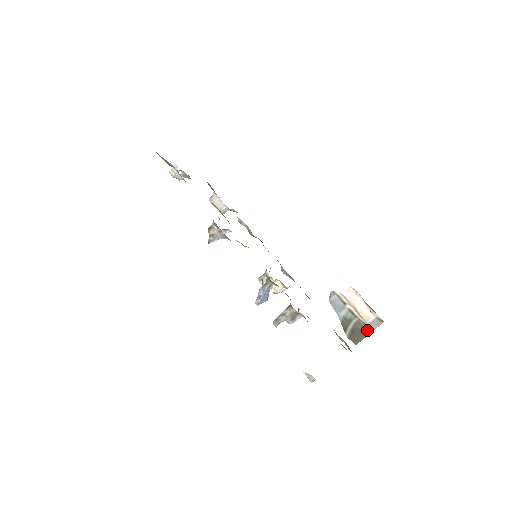
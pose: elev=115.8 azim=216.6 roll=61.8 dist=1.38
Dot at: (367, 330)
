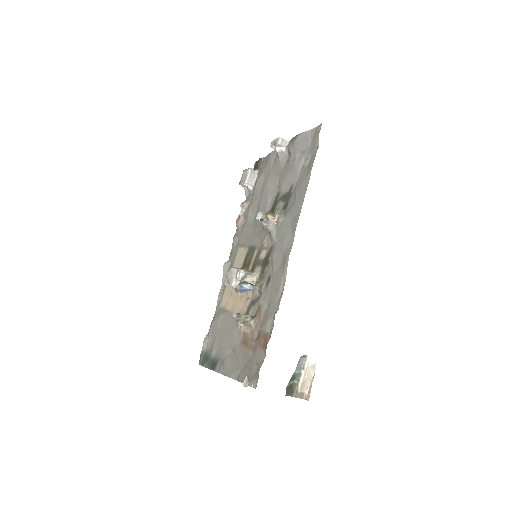
Dot at: (295, 394)
